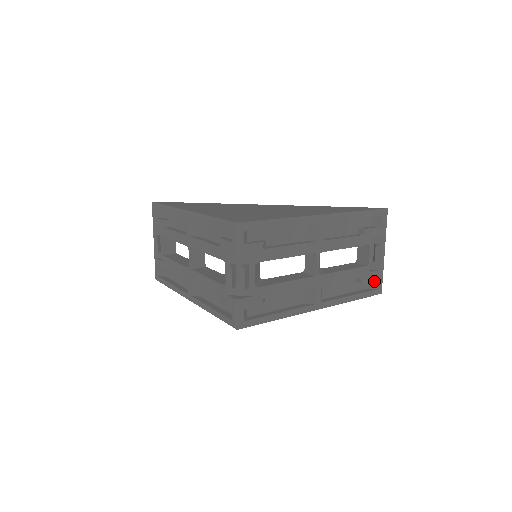
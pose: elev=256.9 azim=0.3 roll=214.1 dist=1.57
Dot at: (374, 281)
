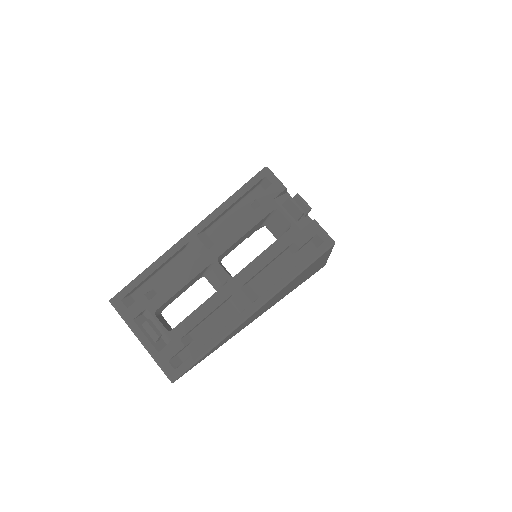
Dot at: occluded
